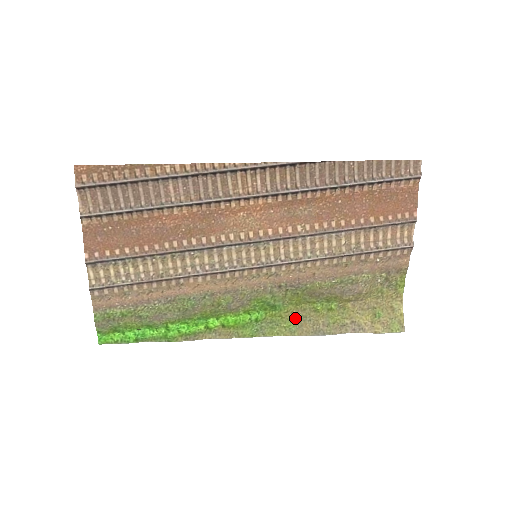
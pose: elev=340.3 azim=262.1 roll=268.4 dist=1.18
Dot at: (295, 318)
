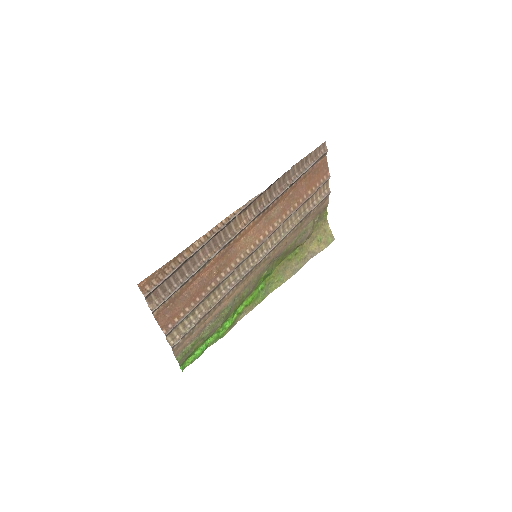
Dot at: (280, 272)
